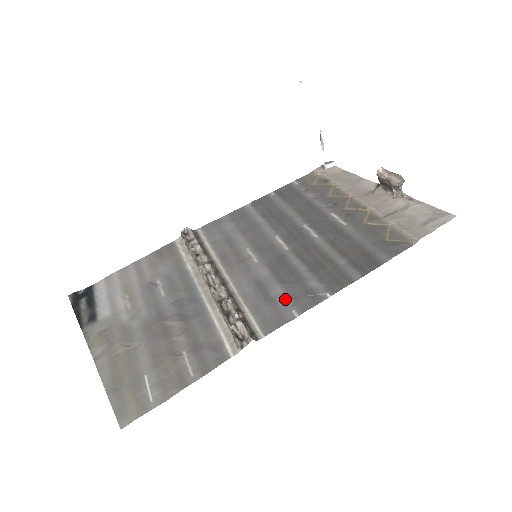
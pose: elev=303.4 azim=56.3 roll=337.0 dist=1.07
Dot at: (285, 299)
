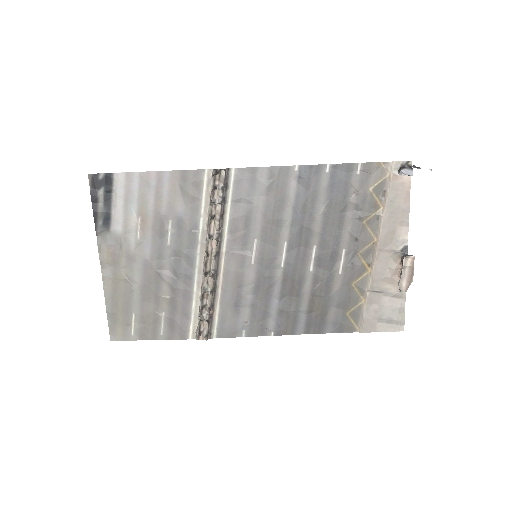
Dot at: (246, 317)
